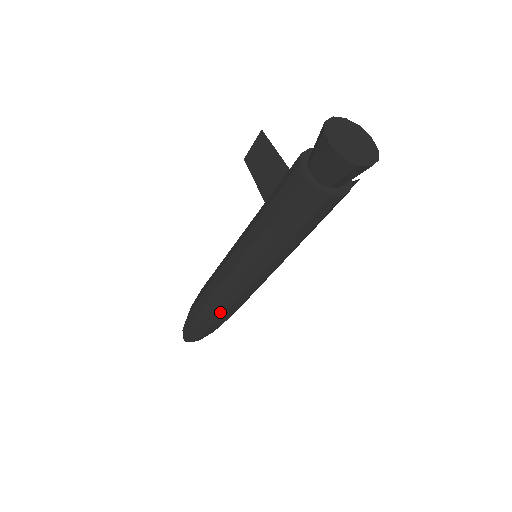
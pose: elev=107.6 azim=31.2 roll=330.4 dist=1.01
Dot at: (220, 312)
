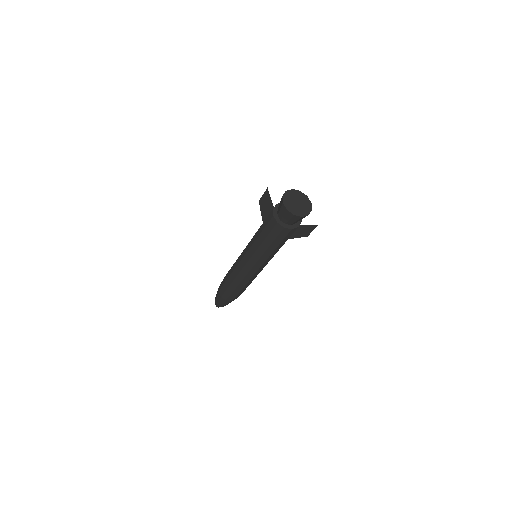
Dot at: (234, 286)
